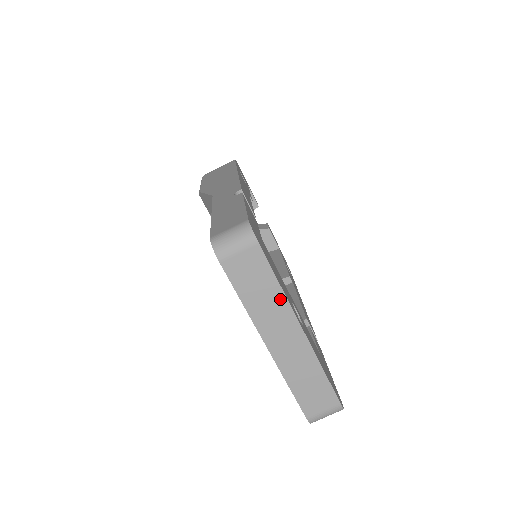
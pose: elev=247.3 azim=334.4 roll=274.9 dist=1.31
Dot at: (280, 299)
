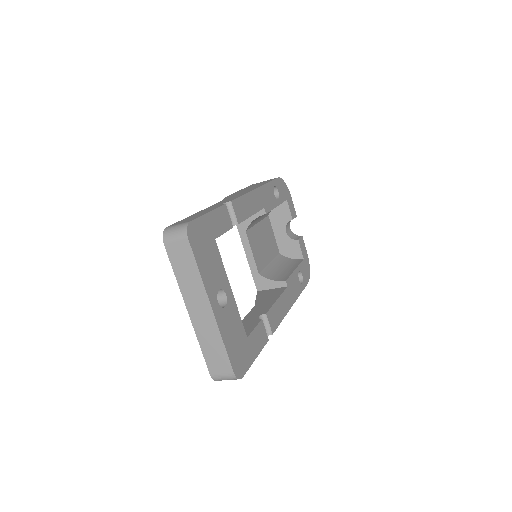
Dot at: (199, 281)
